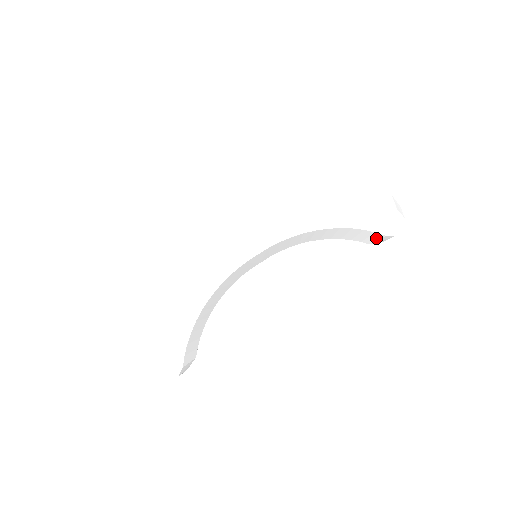
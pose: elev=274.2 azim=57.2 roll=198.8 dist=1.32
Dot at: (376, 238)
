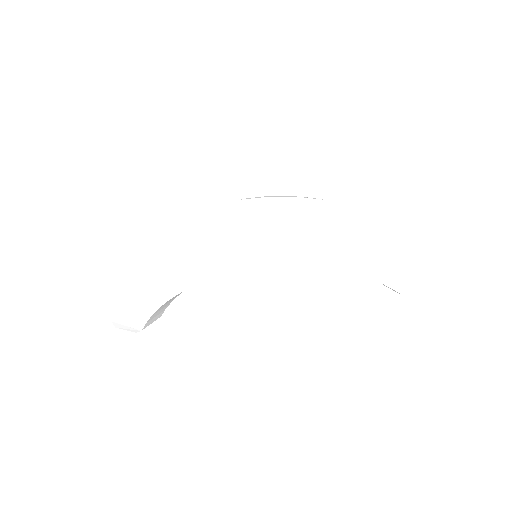
Dot at: (393, 290)
